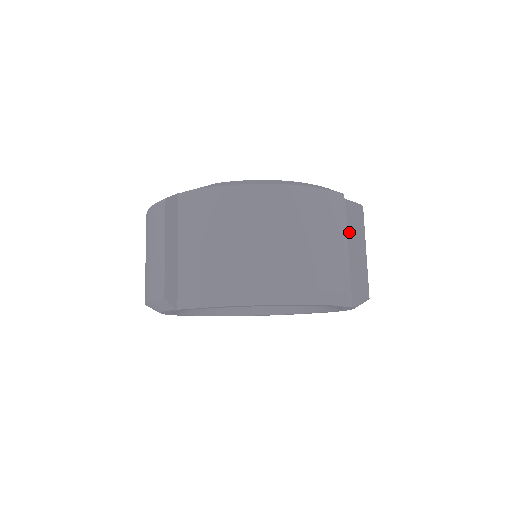
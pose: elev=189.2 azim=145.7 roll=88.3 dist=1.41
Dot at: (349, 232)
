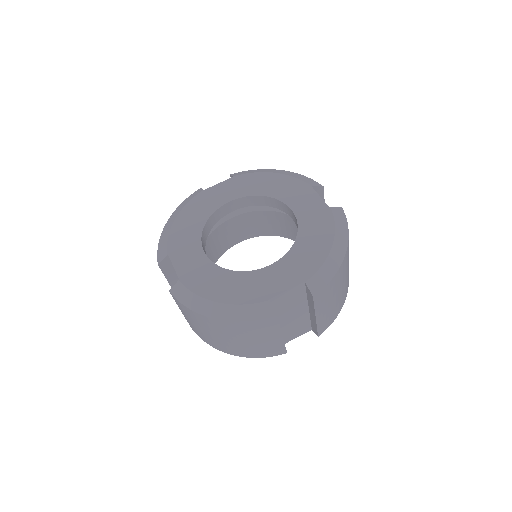
Dot at: occluded
